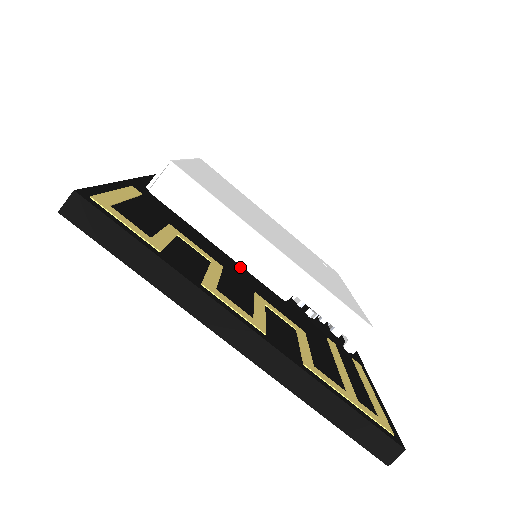
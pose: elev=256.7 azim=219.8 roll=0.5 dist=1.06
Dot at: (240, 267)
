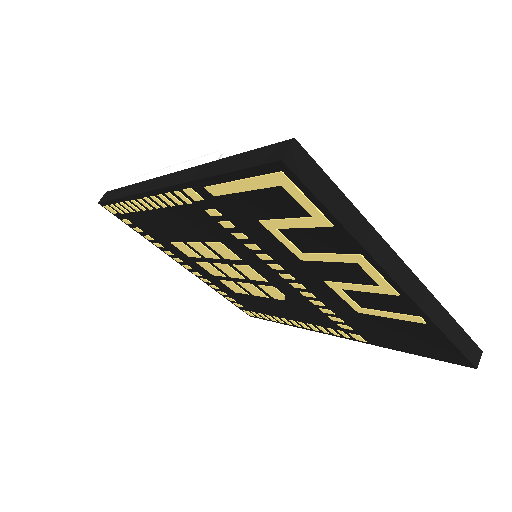
Dot at: occluded
